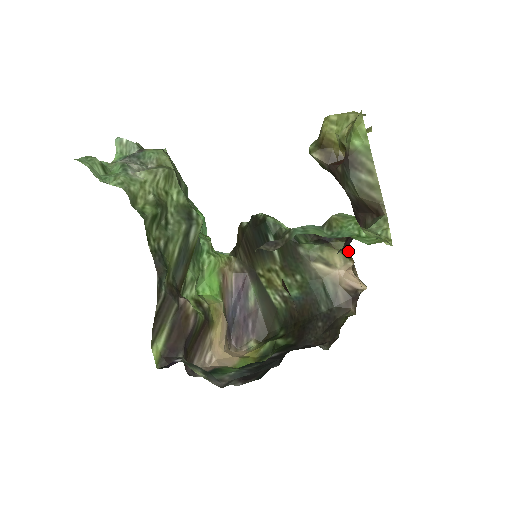
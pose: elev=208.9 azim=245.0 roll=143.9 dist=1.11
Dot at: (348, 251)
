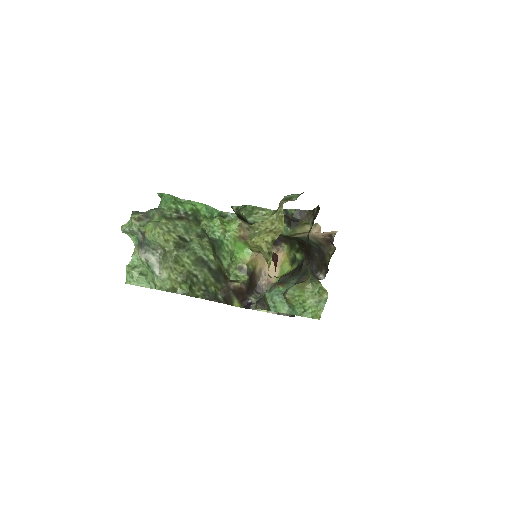
Dot at: occluded
